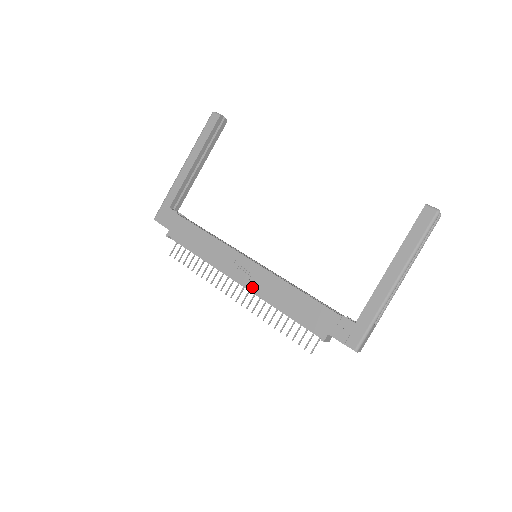
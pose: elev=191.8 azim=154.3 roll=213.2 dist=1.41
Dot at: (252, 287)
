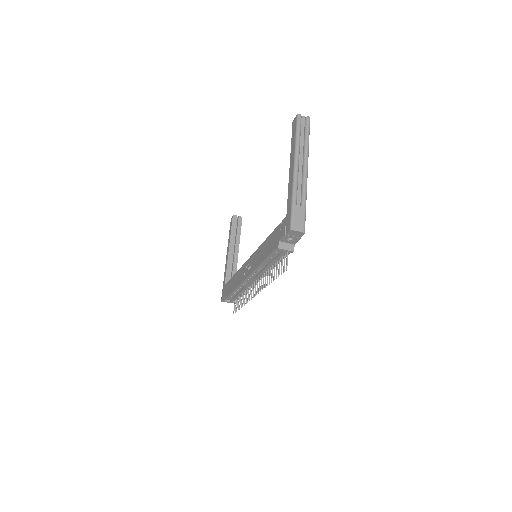
Dot at: (251, 271)
